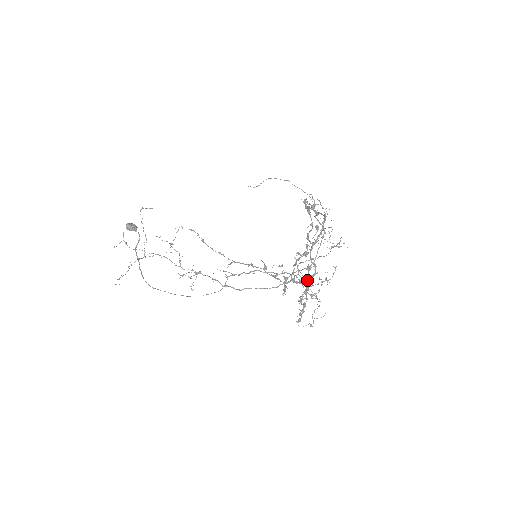
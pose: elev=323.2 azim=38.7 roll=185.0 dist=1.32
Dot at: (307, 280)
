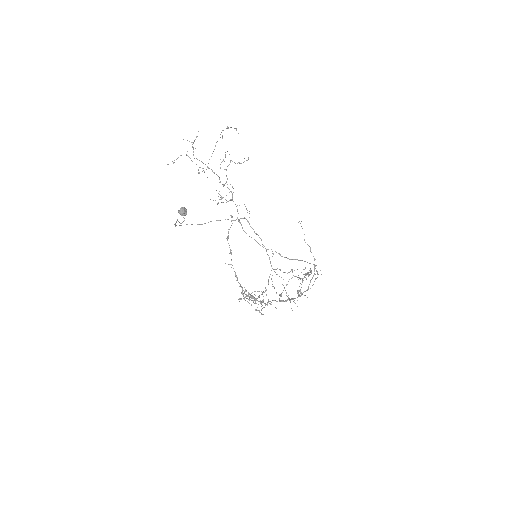
Dot at: occluded
